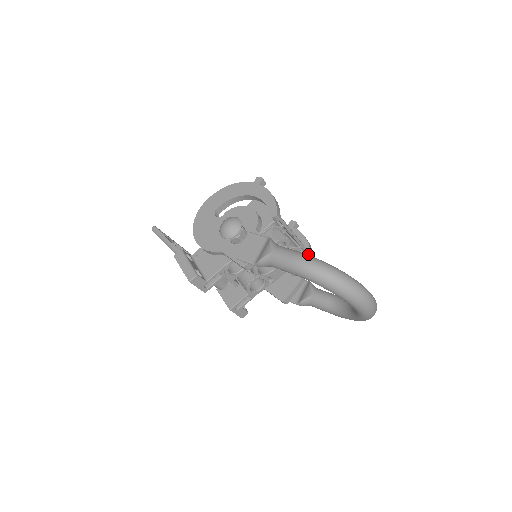
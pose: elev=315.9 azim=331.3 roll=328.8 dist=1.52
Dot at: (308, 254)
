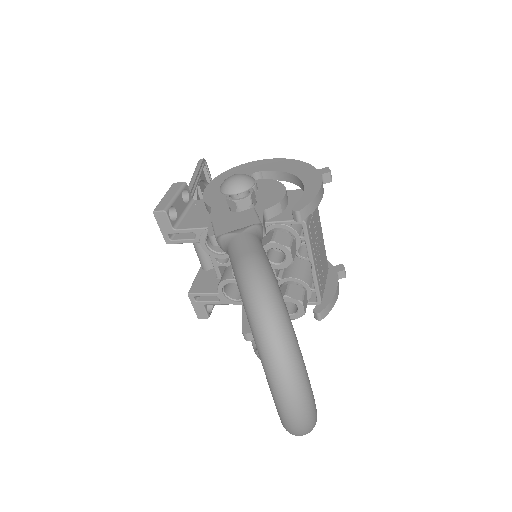
Dot at: (319, 308)
